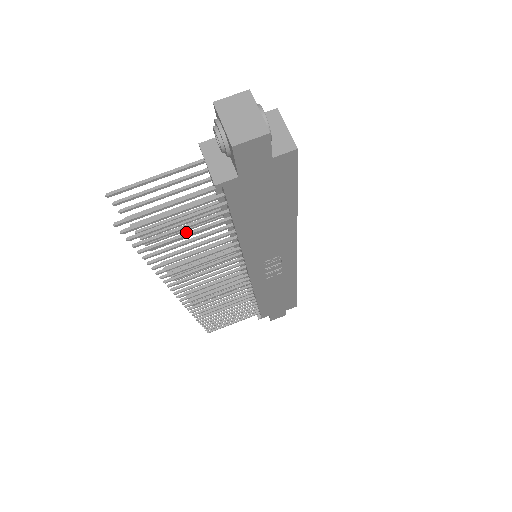
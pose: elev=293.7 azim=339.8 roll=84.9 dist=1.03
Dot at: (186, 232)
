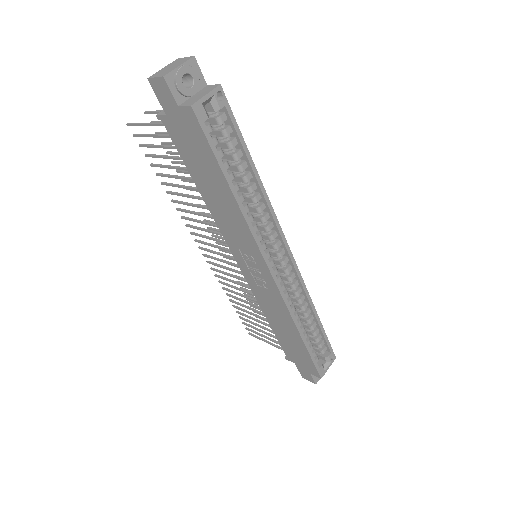
Dot at: occluded
